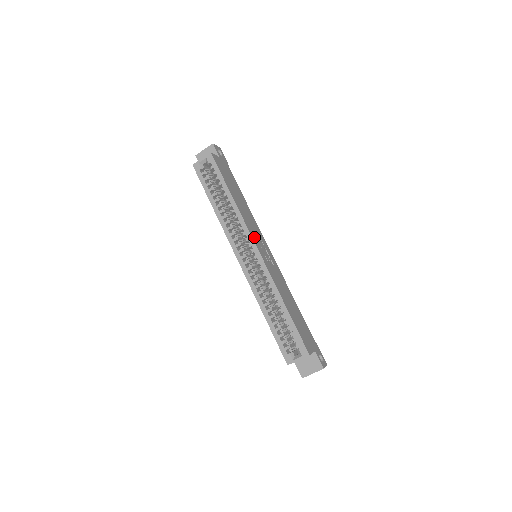
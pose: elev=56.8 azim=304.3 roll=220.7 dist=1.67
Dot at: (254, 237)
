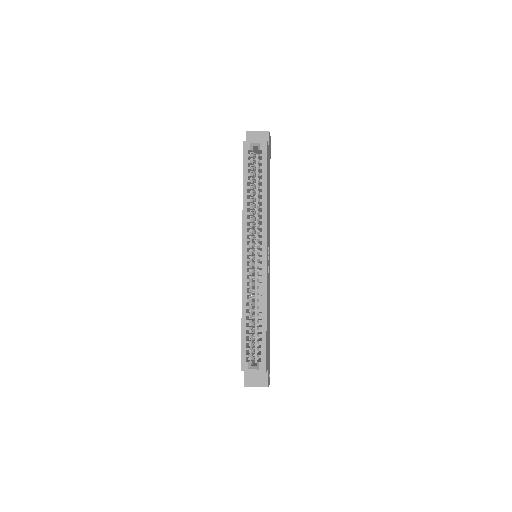
Dot at: (267, 240)
